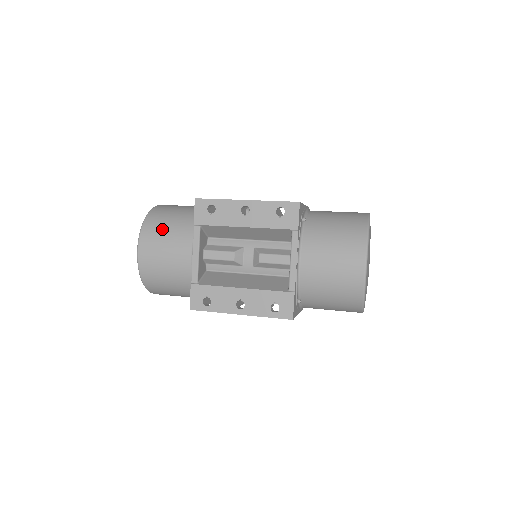
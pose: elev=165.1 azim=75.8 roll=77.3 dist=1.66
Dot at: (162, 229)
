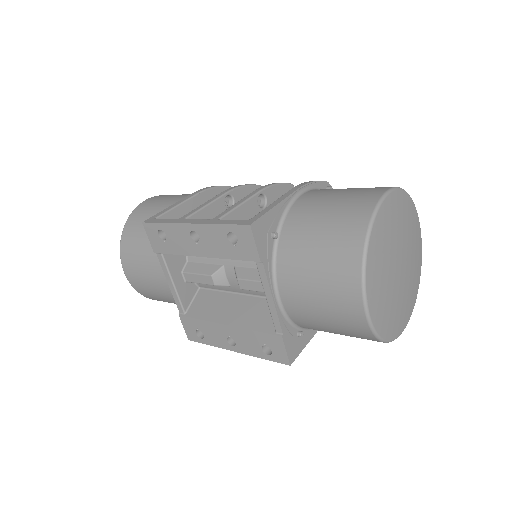
Dot at: (136, 250)
